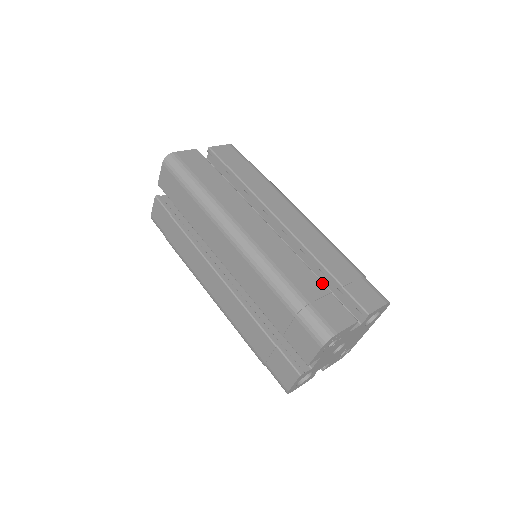
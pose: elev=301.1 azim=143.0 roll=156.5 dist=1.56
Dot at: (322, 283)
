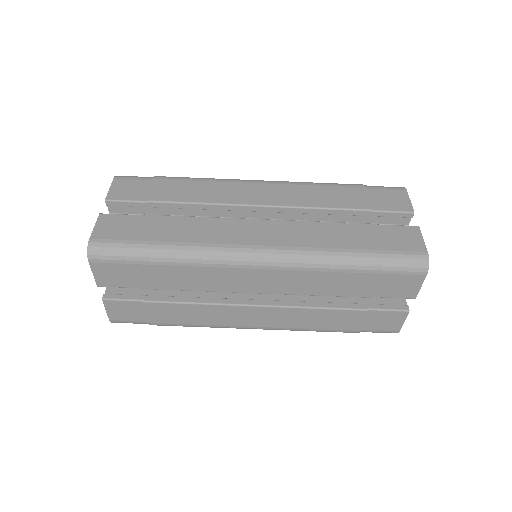
Dot at: (362, 224)
